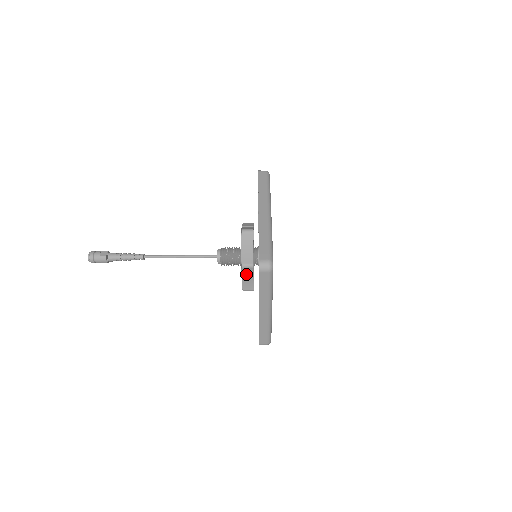
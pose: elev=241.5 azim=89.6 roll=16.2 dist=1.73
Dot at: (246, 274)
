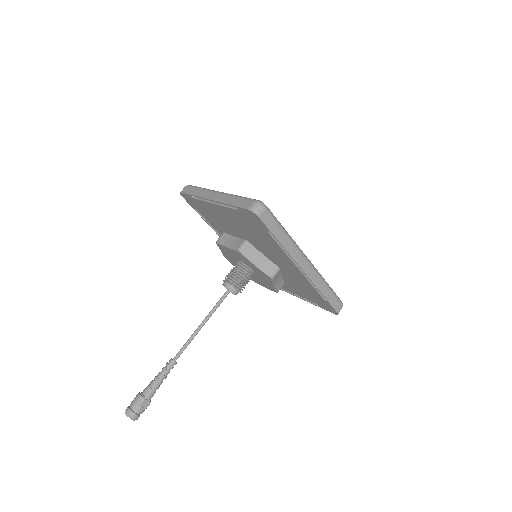
Dot at: (226, 242)
